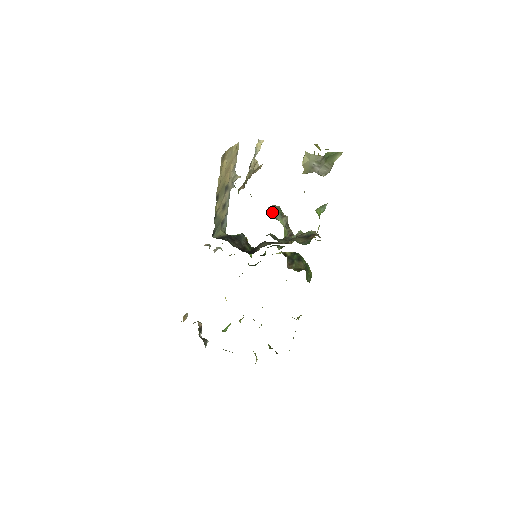
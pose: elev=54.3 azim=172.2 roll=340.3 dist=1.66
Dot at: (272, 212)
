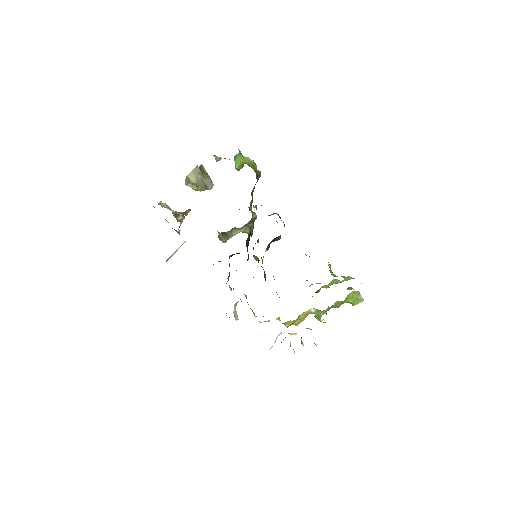
Dot at: (223, 235)
